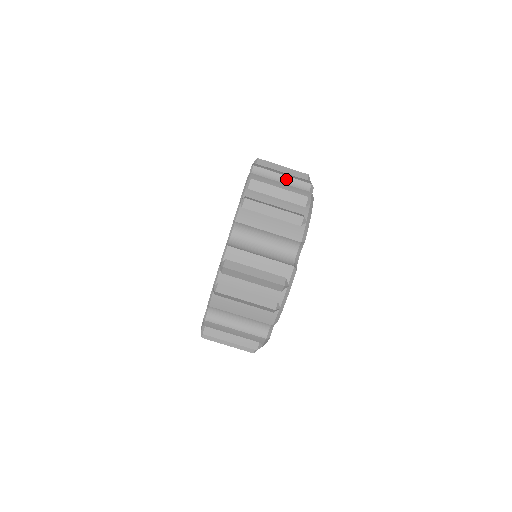
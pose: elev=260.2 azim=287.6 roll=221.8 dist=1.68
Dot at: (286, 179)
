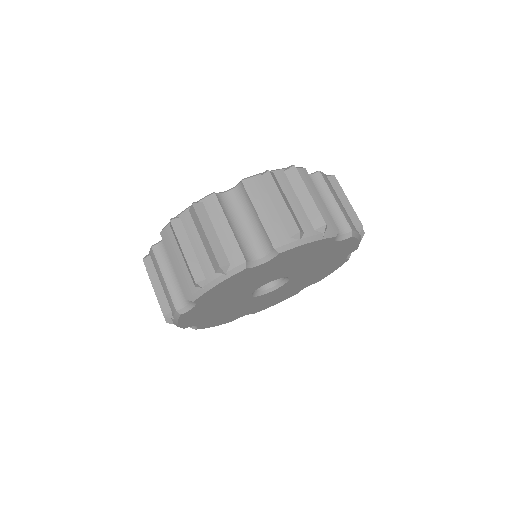
Dot at: occluded
